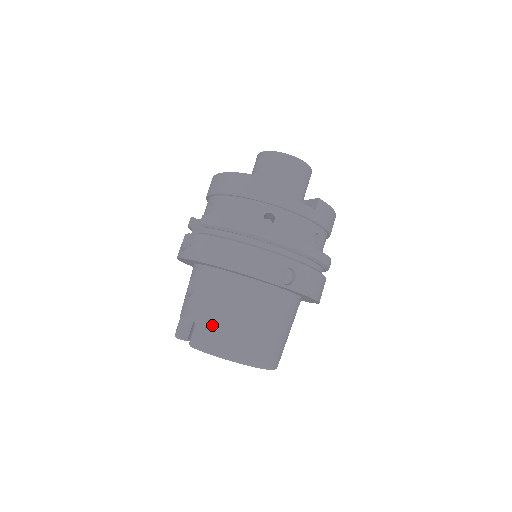
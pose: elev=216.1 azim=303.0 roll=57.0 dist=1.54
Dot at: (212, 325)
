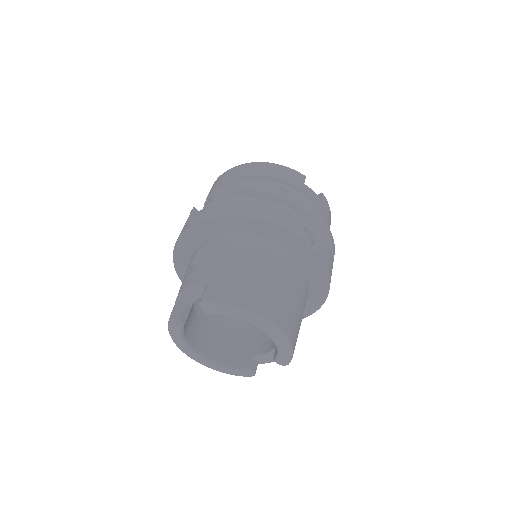
Dot at: (230, 279)
